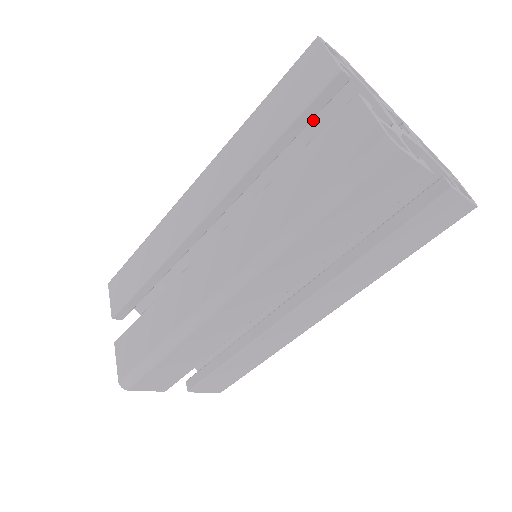
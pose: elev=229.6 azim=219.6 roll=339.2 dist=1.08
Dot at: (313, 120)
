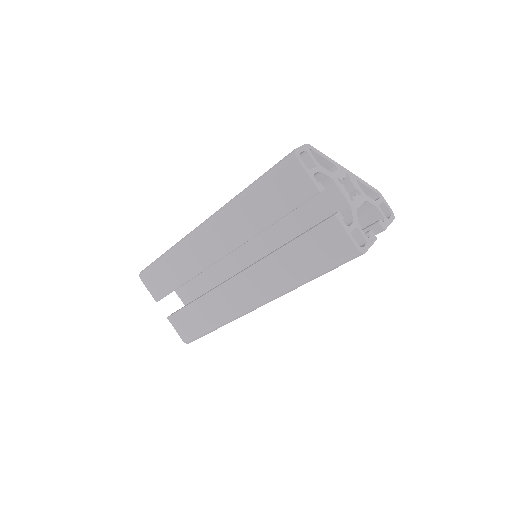
Dot at: occluded
